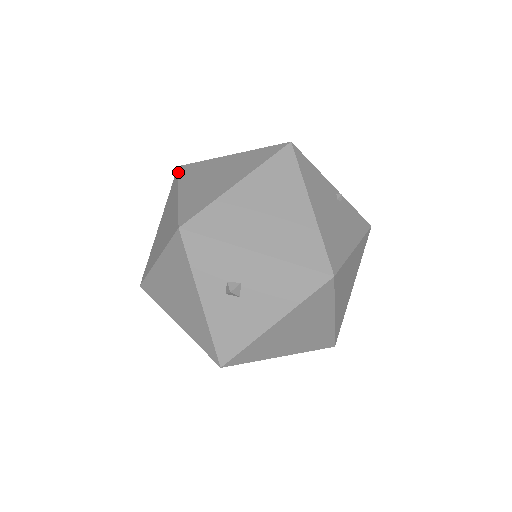
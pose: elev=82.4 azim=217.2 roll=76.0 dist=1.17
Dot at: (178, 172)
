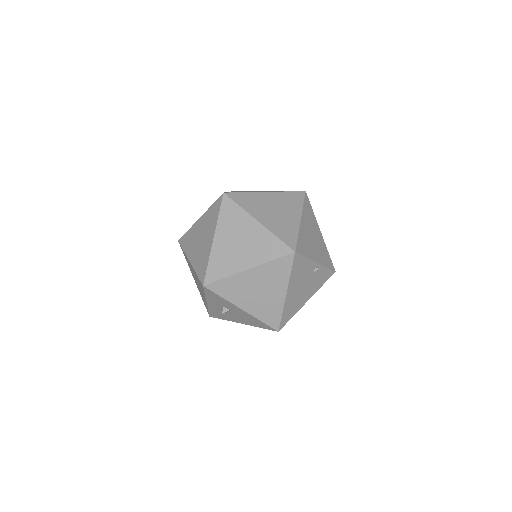
Dot at: (221, 204)
